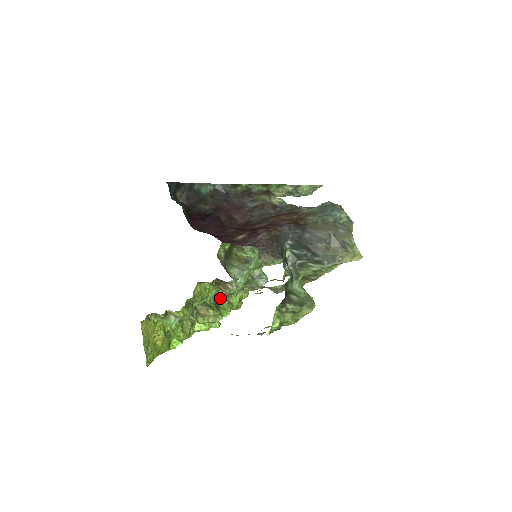
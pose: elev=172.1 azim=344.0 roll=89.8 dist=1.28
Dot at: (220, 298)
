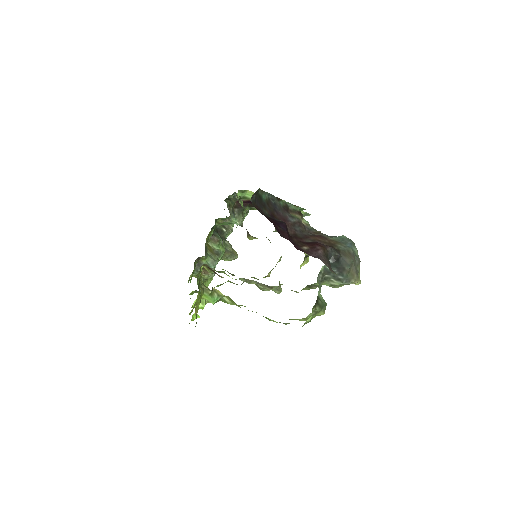
Dot at: occluded
